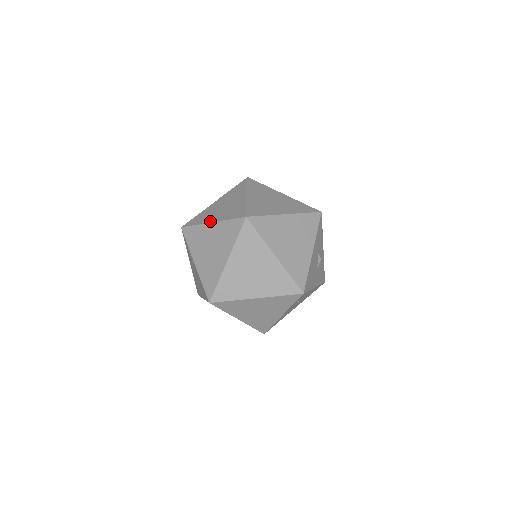
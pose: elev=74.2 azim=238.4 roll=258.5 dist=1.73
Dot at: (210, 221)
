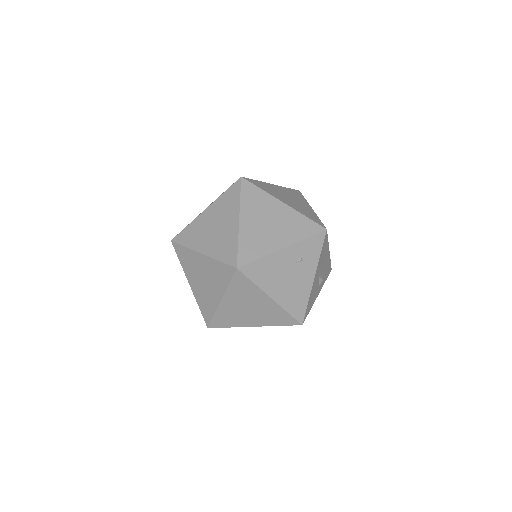
Dot at: occluded
